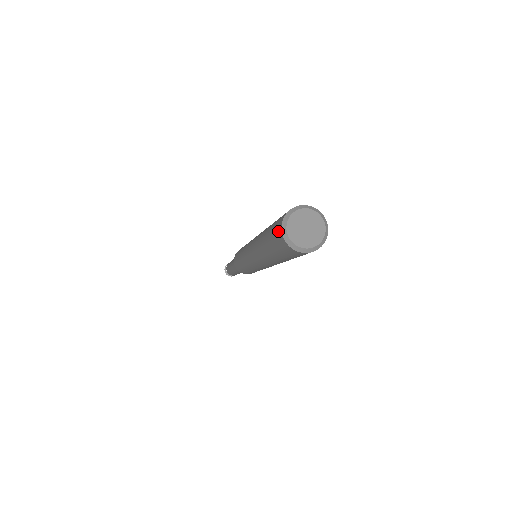
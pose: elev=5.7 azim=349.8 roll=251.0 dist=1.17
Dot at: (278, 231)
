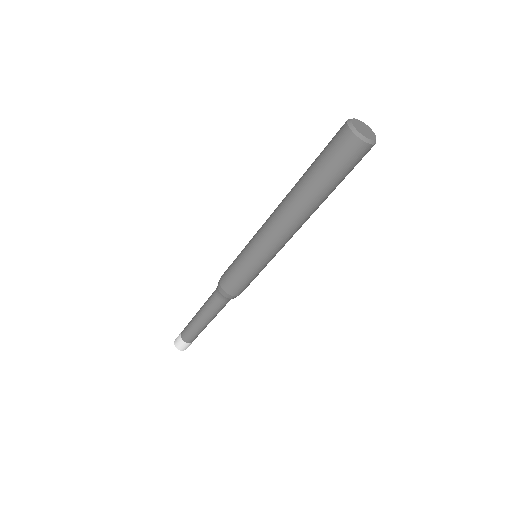
Dot at: (346, 140)
